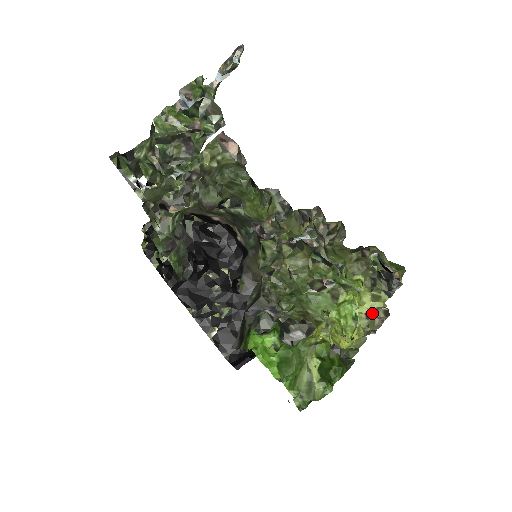
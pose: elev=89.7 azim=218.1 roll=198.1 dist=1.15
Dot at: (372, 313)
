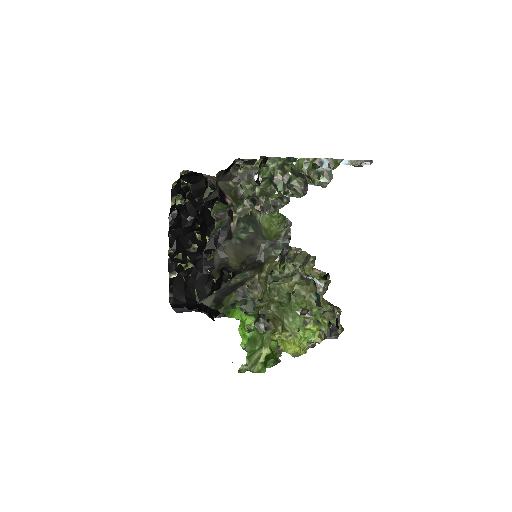
Dot at: (312, 342)
